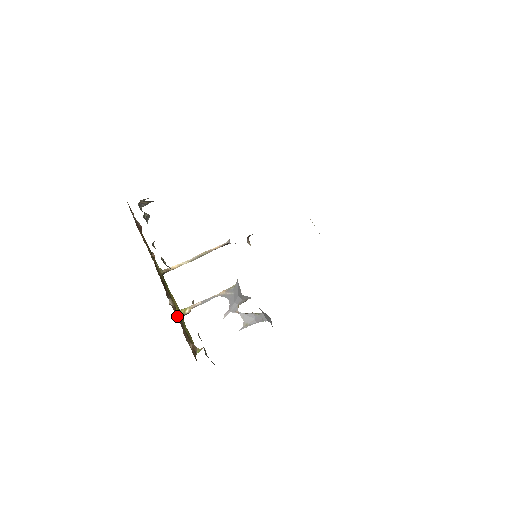
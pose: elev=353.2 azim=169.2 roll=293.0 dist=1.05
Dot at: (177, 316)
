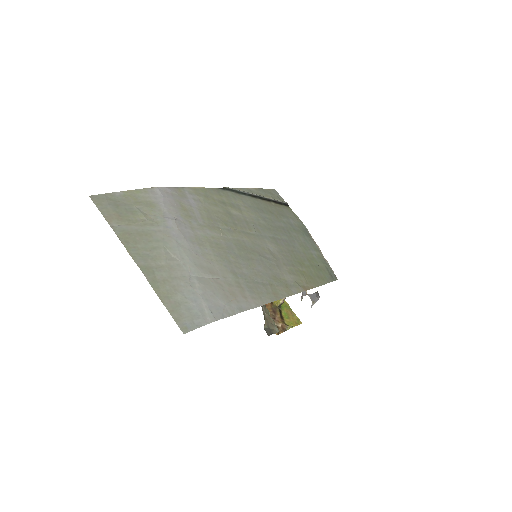
Dot at: (268, 306)
